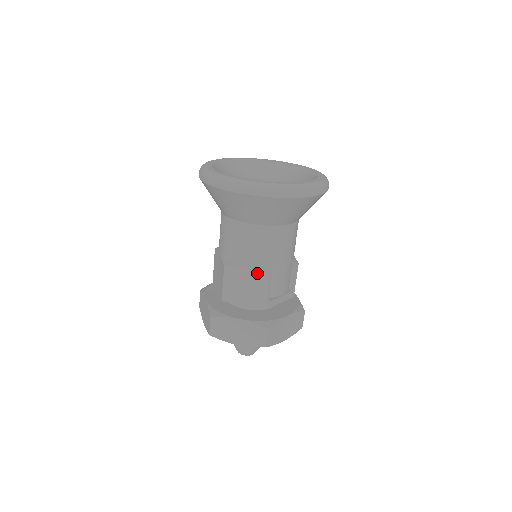
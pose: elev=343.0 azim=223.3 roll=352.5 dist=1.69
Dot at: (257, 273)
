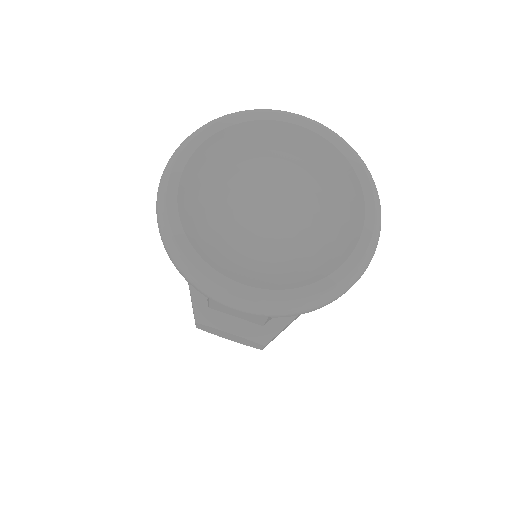
Dot at: occluded
